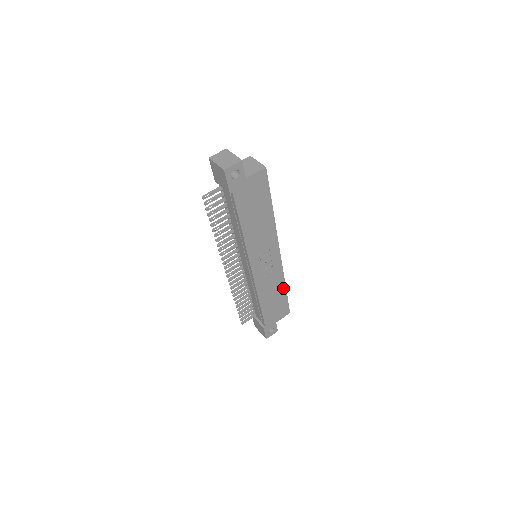
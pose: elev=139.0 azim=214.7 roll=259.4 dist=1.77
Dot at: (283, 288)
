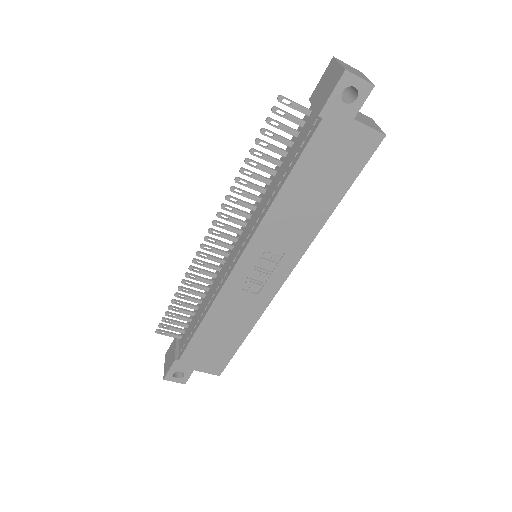
Dot at: (244, 332)
